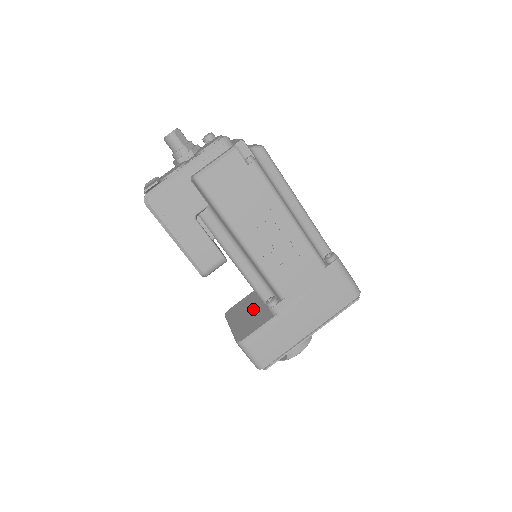
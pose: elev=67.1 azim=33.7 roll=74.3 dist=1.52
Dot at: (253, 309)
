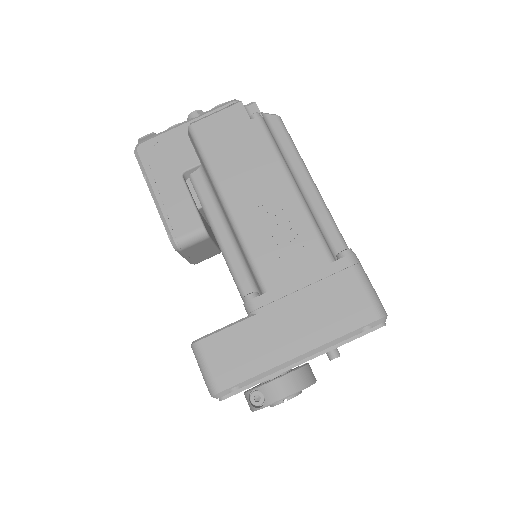
Dot at: occluded
